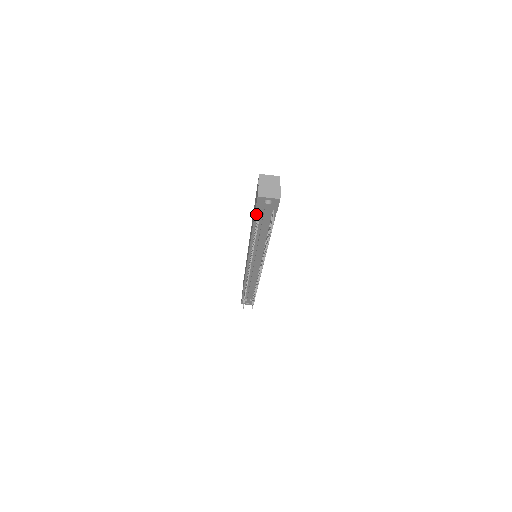
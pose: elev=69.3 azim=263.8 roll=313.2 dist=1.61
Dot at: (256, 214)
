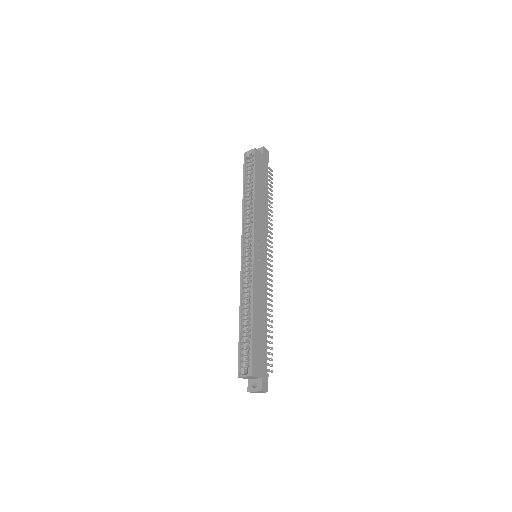
Dot at: occluded
